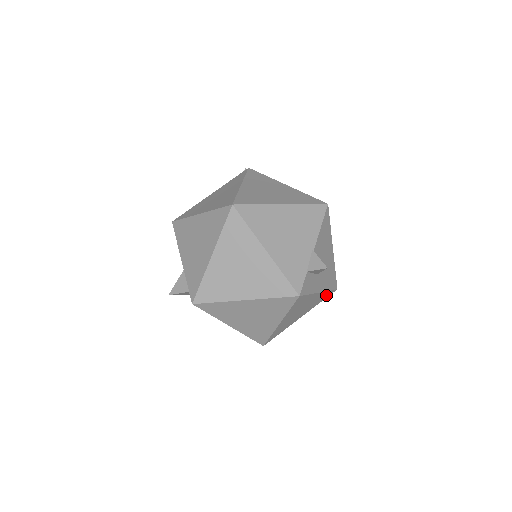
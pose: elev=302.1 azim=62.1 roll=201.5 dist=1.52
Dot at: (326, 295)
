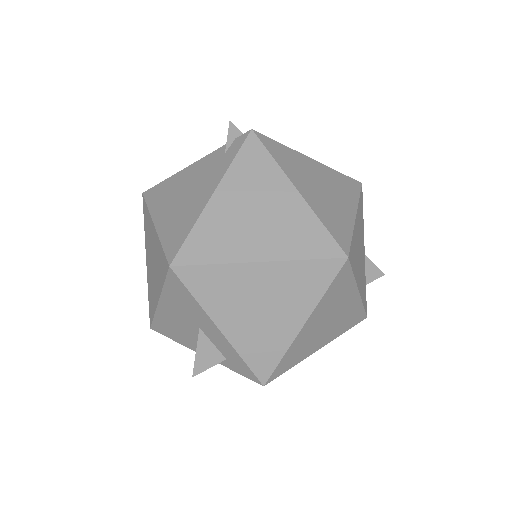
Dot at: occluded
